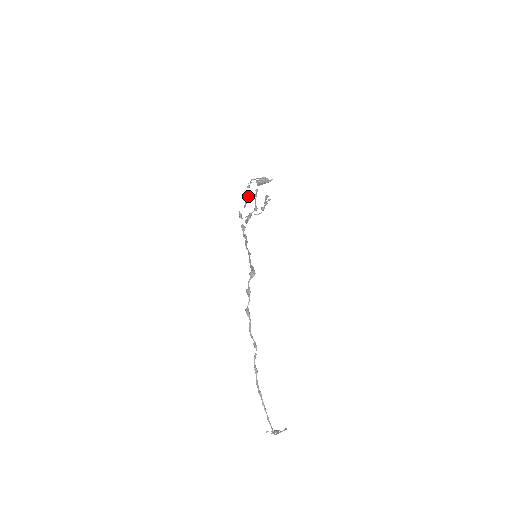
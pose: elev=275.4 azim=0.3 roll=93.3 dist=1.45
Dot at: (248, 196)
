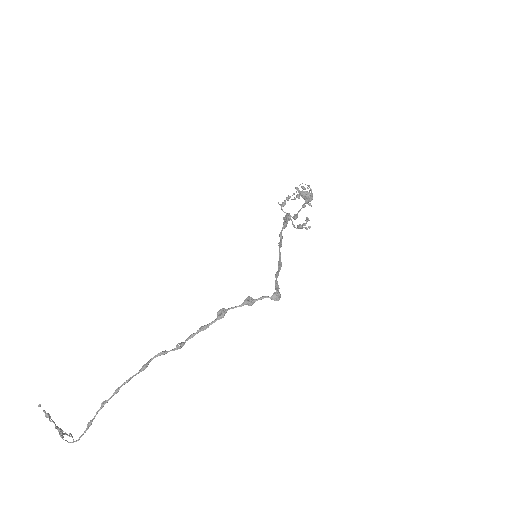
Dot at: (299, 196)
